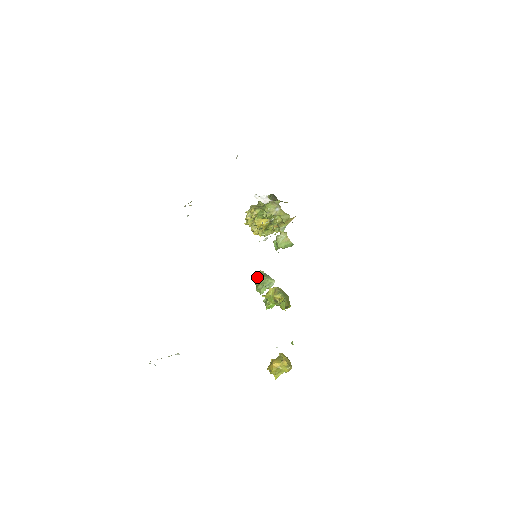
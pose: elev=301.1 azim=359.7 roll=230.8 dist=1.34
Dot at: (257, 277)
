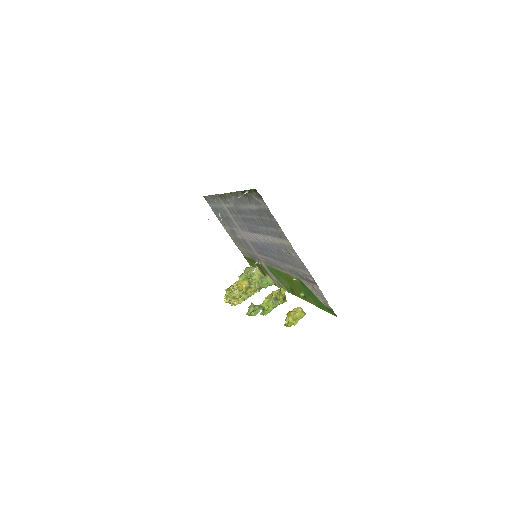
Dot at: (250, 306)
